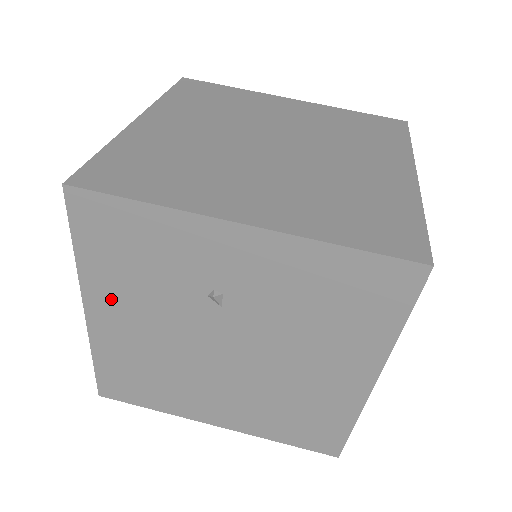
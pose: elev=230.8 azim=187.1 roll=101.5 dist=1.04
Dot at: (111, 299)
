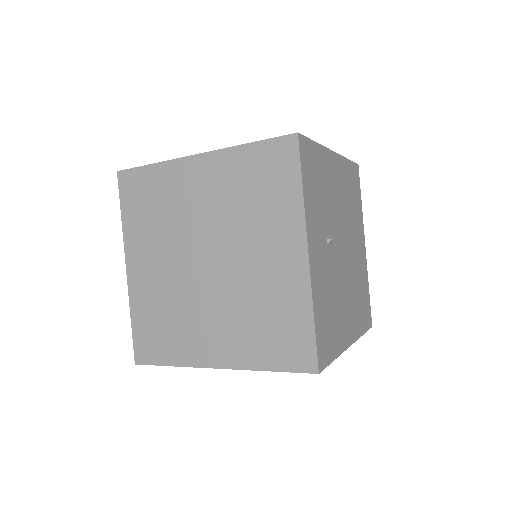
Dot at: occluded
